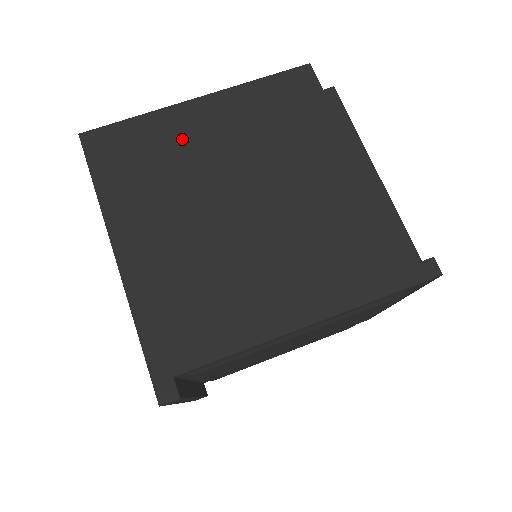
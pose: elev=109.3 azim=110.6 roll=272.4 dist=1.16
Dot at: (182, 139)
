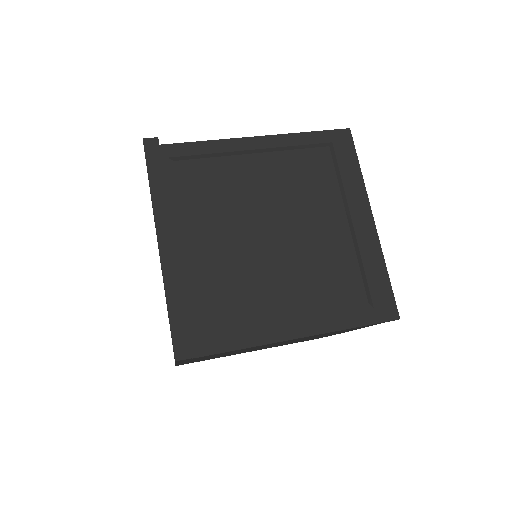
Dot at: occluded
